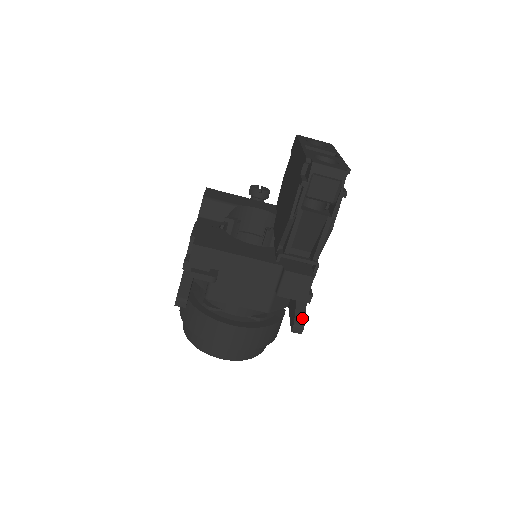
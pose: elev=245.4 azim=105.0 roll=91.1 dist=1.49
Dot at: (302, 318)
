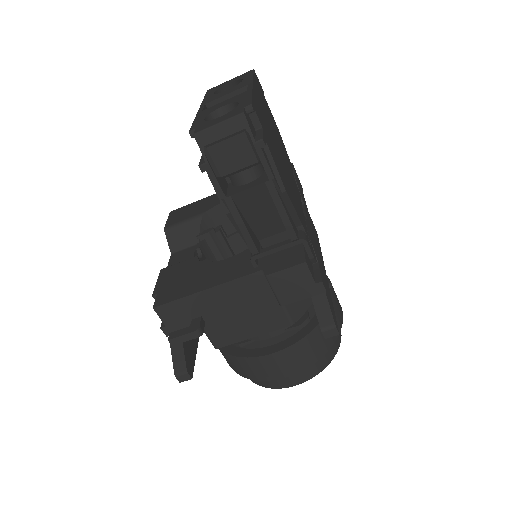
Dot at: (327, 315)
